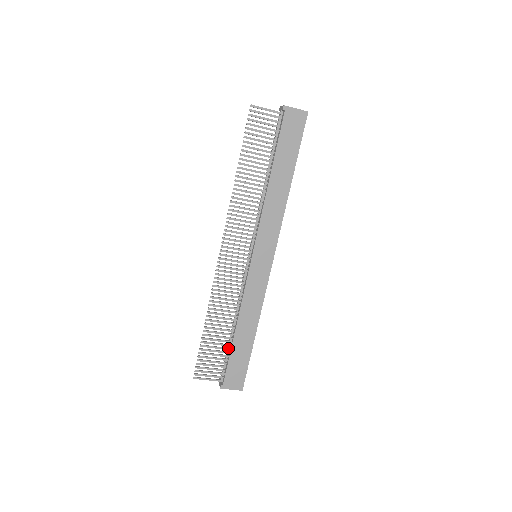
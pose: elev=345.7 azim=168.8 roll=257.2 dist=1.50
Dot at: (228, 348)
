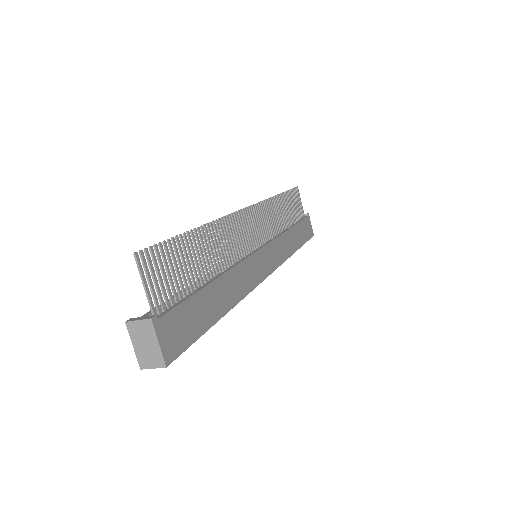
Dot at: occluded
